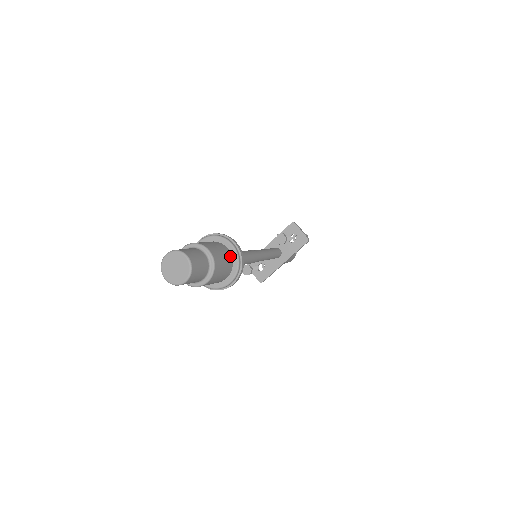
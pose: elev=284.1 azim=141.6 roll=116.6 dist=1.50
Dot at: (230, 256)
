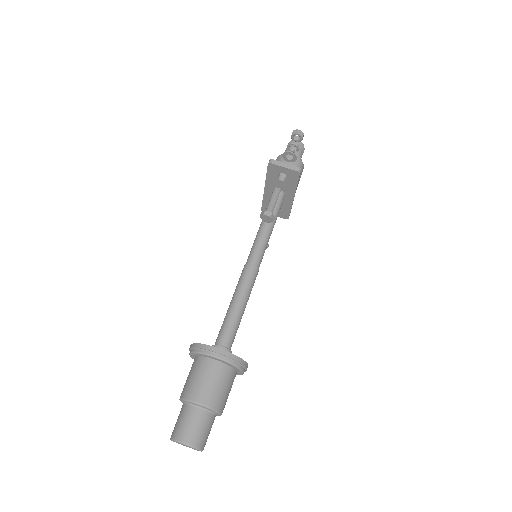
Dot at: (222, 367)
